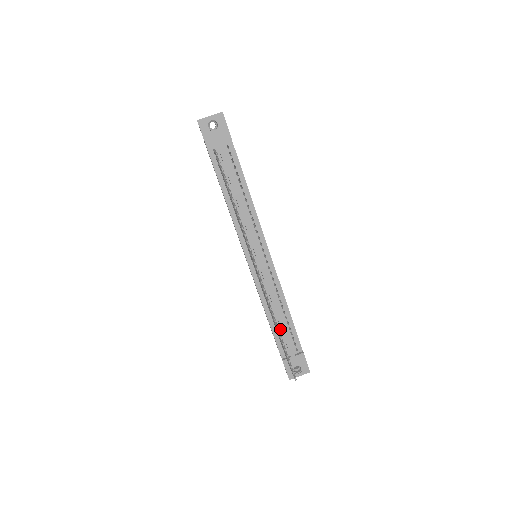
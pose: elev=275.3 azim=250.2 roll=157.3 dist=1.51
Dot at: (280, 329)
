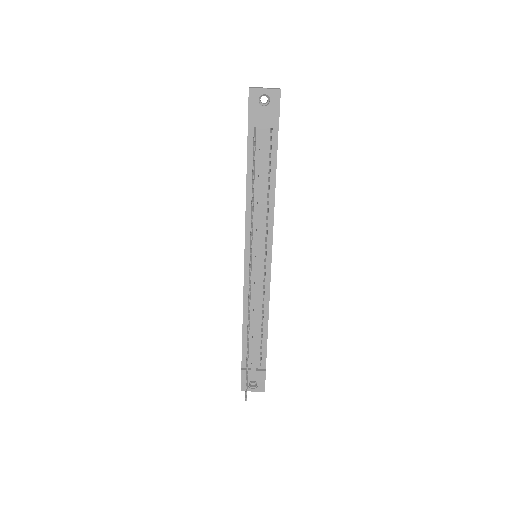
Dot at: (251, 339)
